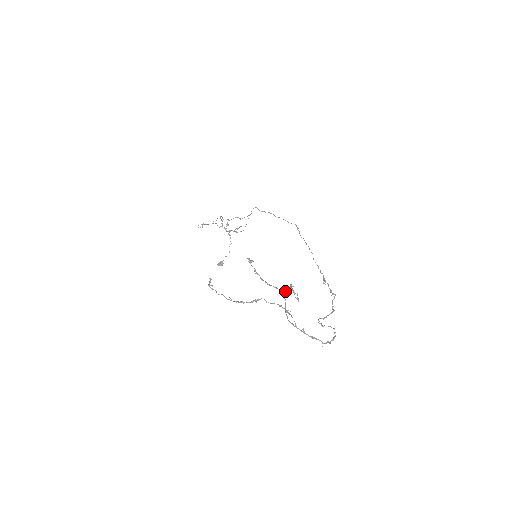
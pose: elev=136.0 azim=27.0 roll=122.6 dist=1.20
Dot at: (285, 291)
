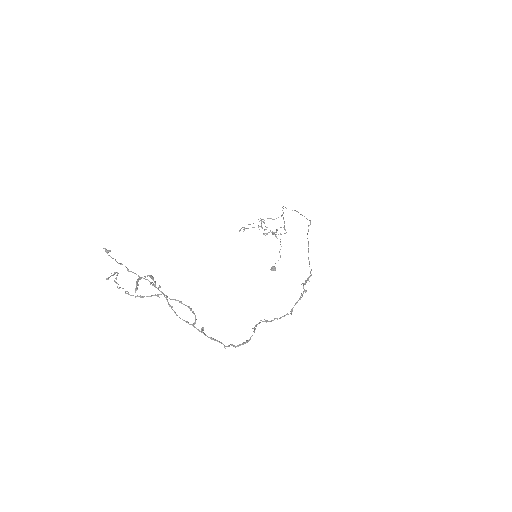
Dot at: occluded
